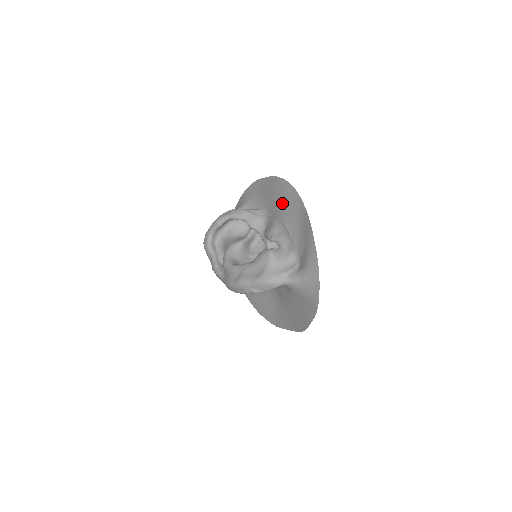
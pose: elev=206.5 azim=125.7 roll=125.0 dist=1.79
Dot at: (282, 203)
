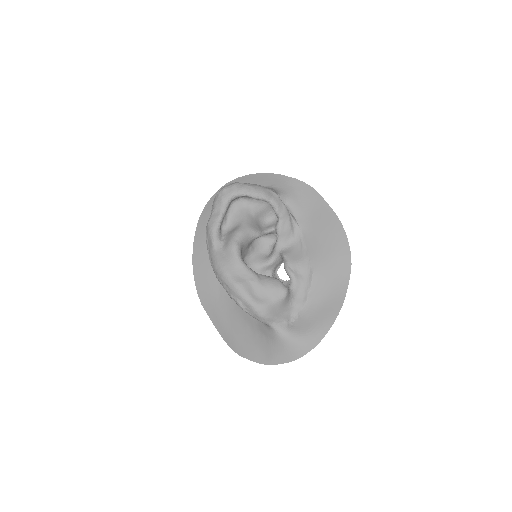
Dot at: (328, 258)
